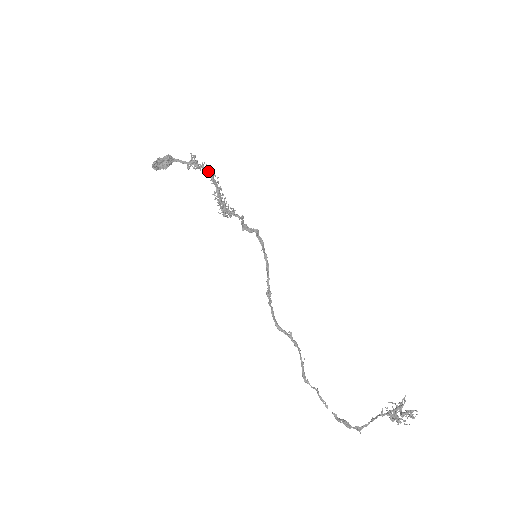
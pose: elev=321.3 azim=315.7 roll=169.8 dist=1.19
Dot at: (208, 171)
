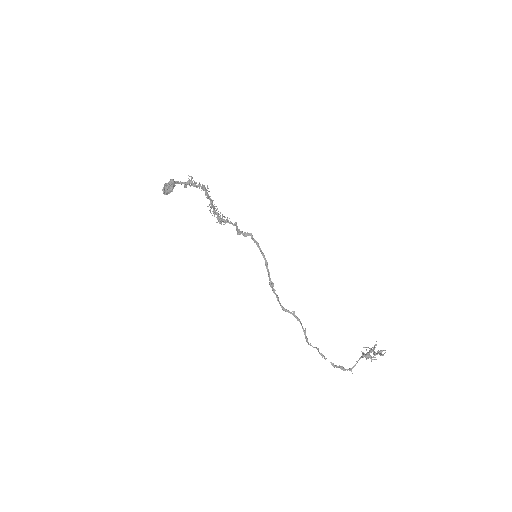
Dot at: (204, 189)
